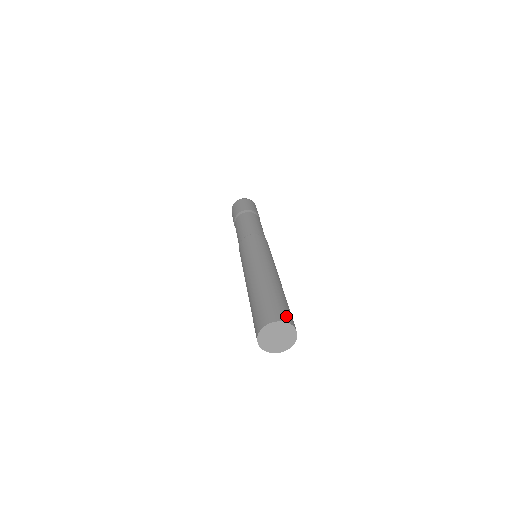
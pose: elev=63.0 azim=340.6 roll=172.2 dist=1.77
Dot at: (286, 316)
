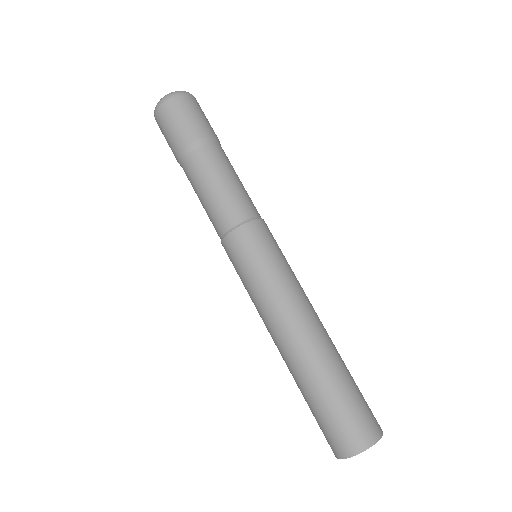
Dot at: (373, 426)
